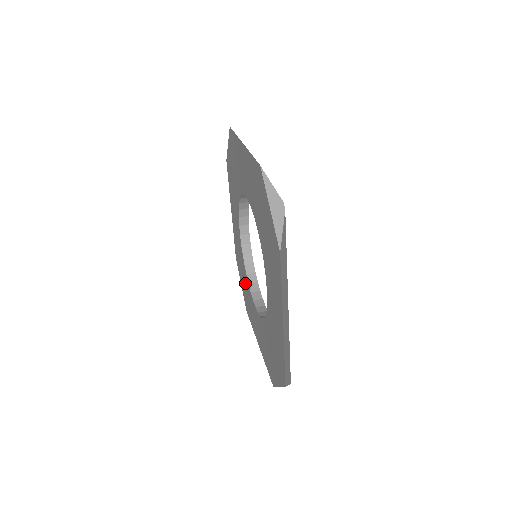
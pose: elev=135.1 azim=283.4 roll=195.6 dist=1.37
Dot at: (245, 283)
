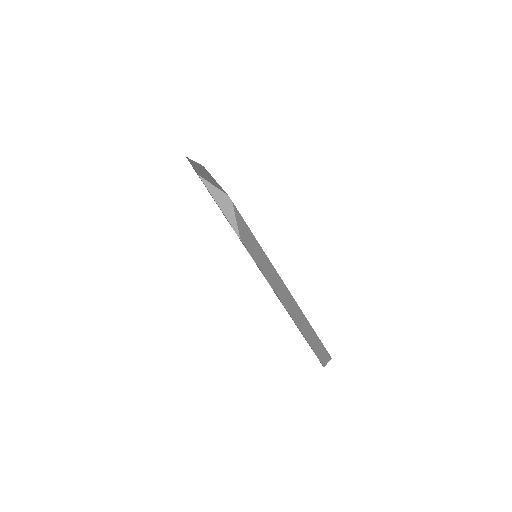
Dot at: occluded
